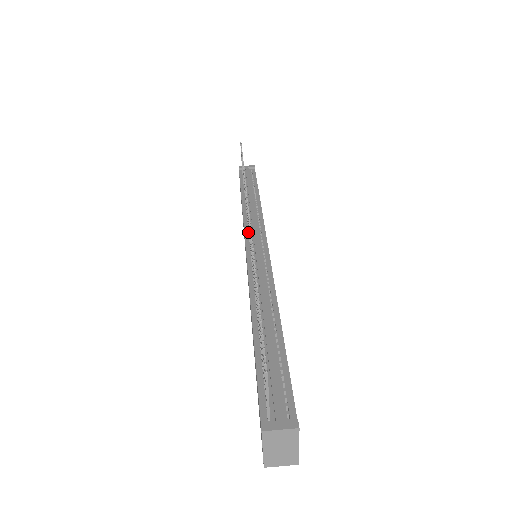
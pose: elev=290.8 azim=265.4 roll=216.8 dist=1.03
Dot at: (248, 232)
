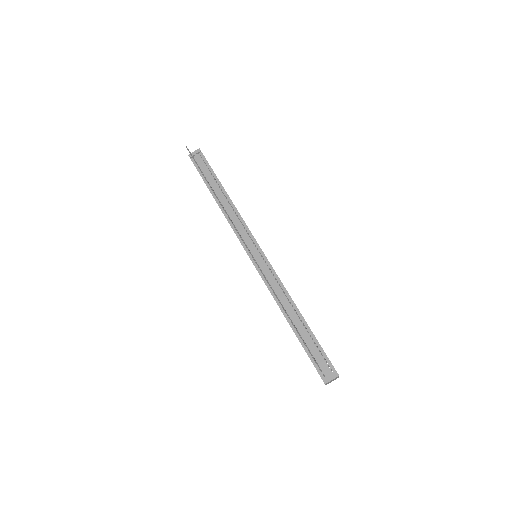
Dot at: occluded
